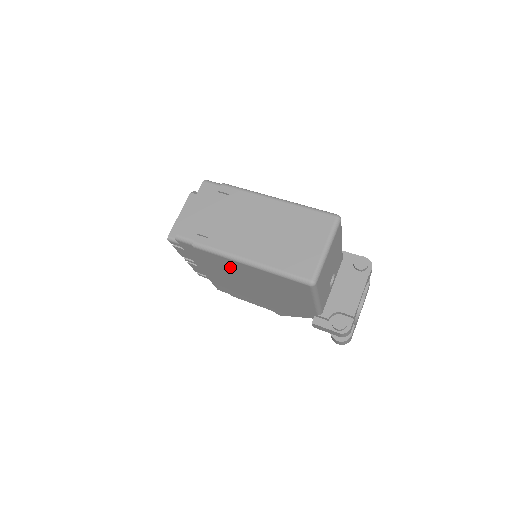
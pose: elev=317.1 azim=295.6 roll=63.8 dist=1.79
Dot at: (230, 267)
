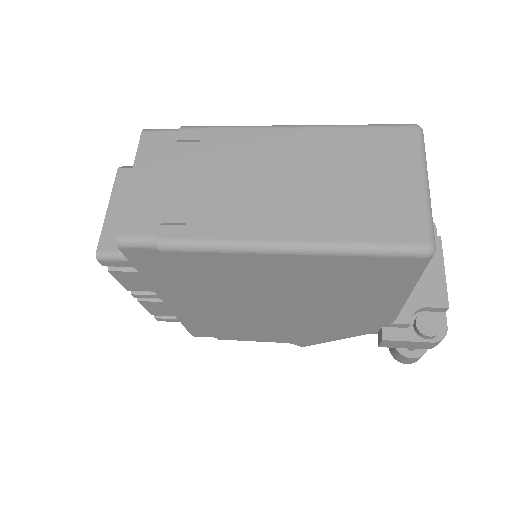
Dot at: (237, 275)
